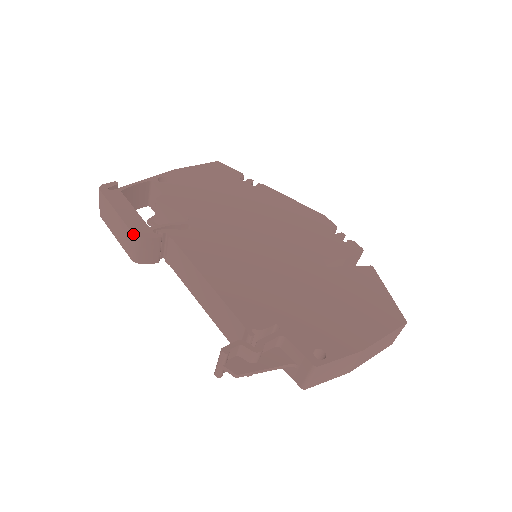
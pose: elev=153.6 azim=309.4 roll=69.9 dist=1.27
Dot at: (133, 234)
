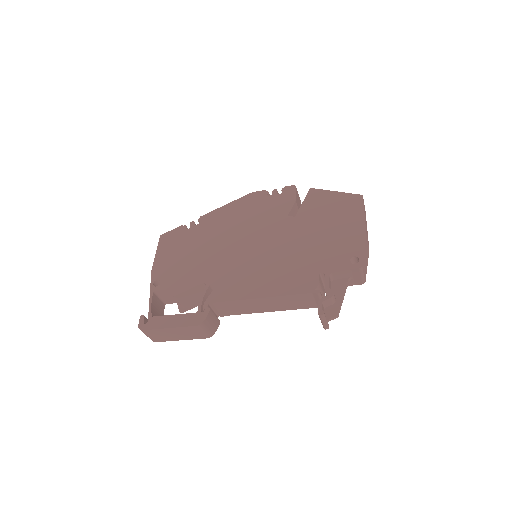
Dot at: (197, 326)
